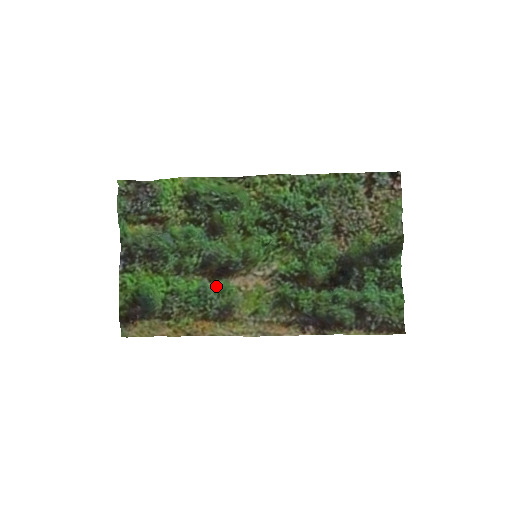
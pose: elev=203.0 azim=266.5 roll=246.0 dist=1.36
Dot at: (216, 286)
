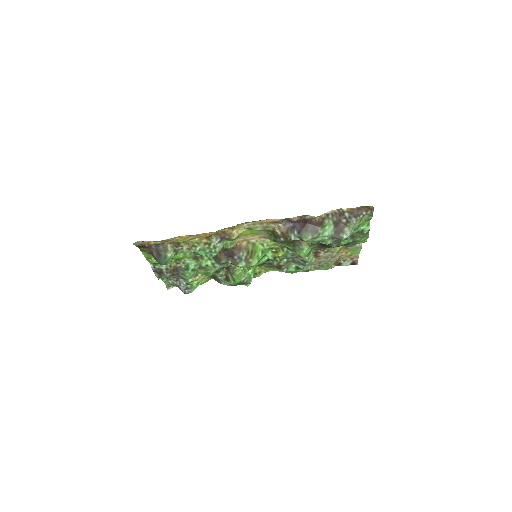
Dot at: occluded
